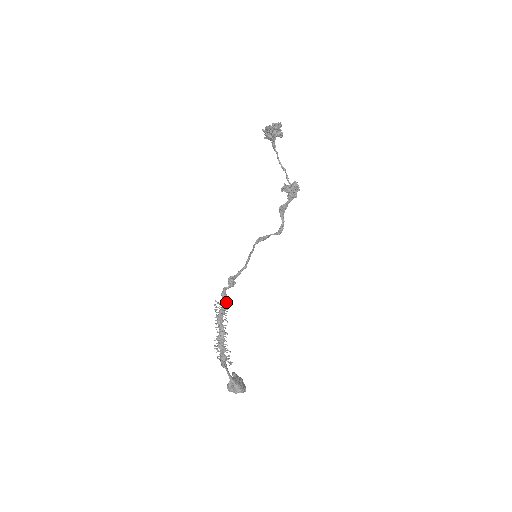
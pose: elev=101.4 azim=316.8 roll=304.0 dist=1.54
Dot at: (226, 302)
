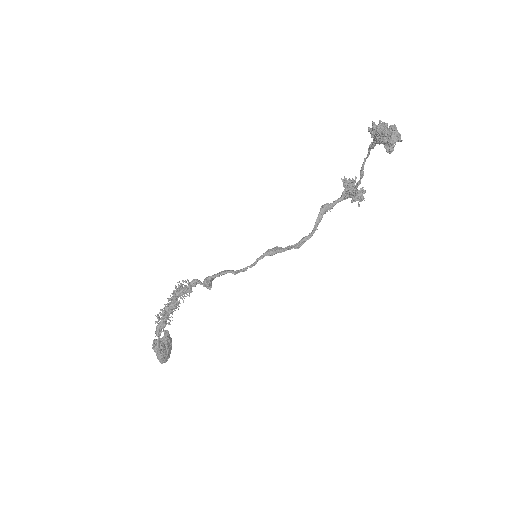
Dot at: occluded
